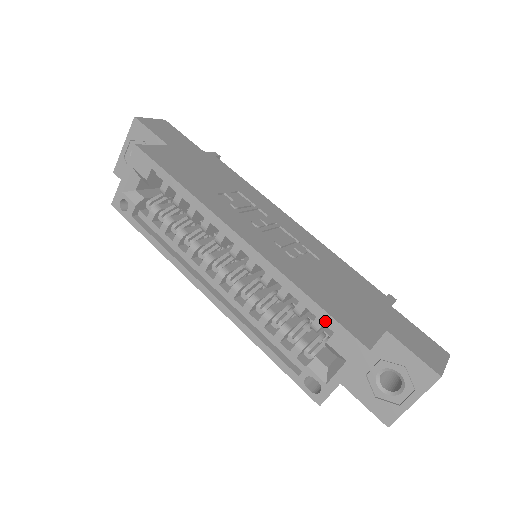
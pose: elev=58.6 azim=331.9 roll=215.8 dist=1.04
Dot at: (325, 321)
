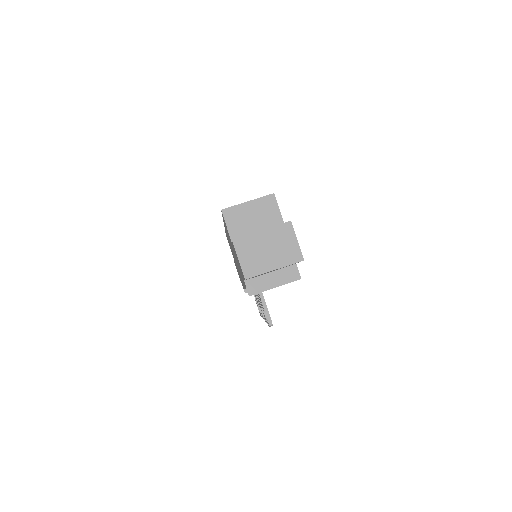
Dot at: occluded
